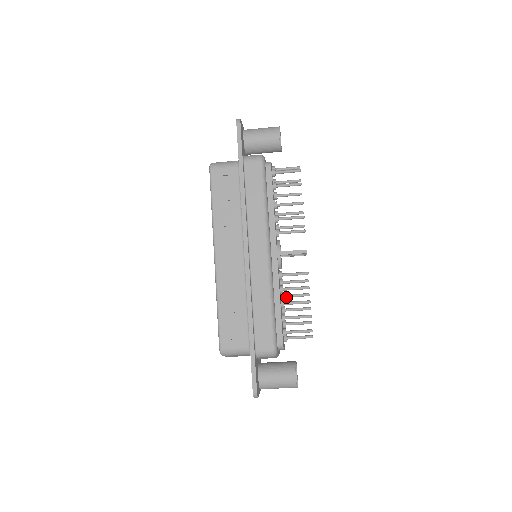
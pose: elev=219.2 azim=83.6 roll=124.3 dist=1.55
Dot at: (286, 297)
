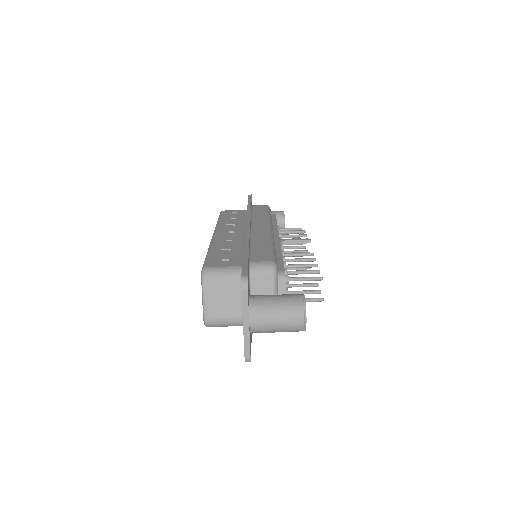
Dot at: occluded
